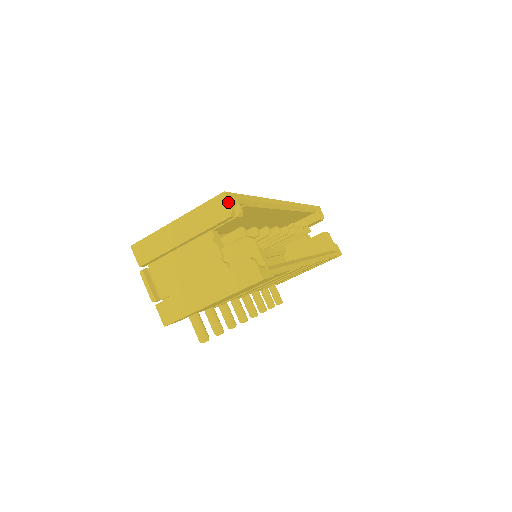
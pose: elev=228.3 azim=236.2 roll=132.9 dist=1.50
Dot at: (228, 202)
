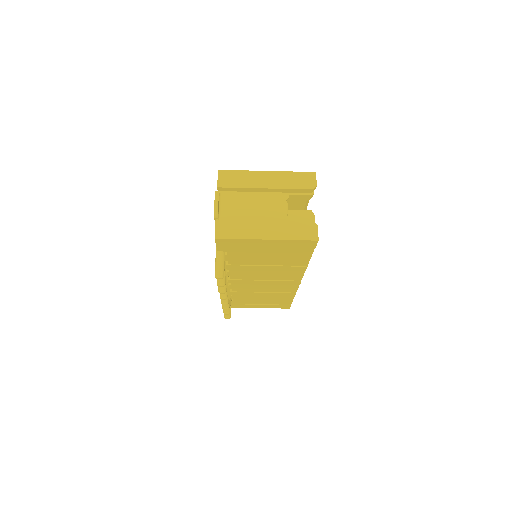
Dot at: (316, 180)
